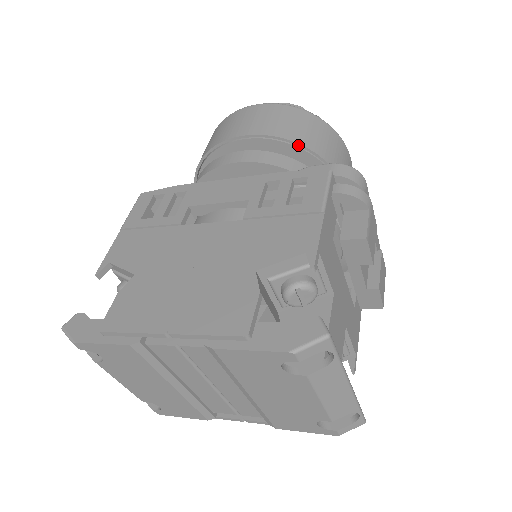
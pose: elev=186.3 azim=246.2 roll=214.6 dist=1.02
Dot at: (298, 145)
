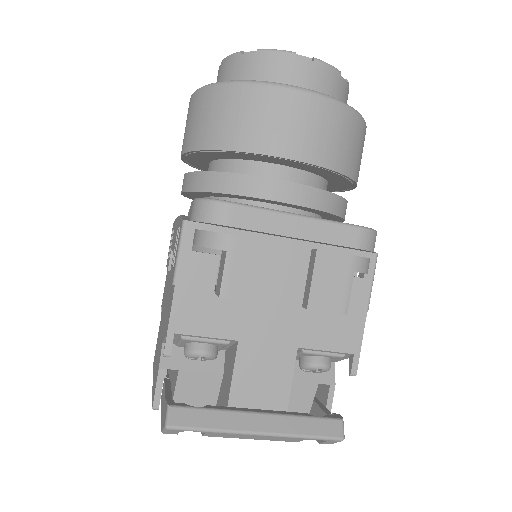
Dot at: (208, 150)
